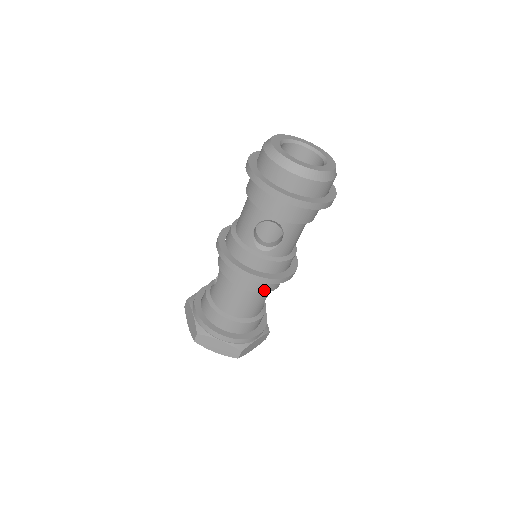
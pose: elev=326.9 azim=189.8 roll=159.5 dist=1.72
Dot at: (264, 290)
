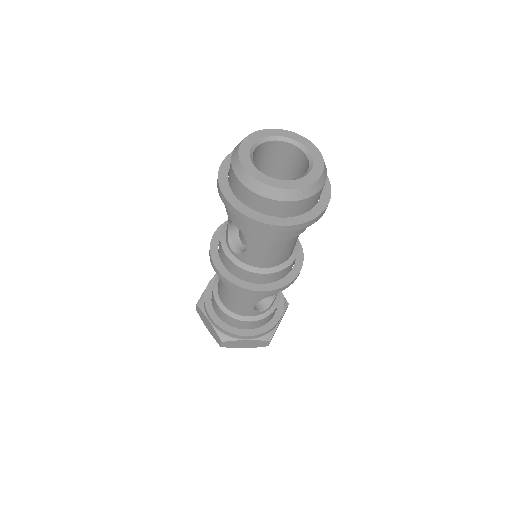
Dot at: (240, 293)
